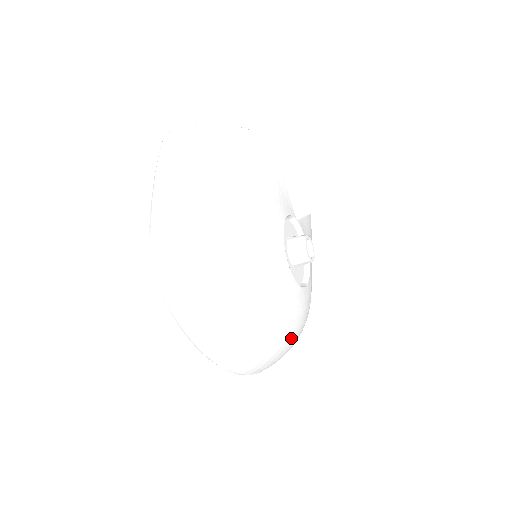
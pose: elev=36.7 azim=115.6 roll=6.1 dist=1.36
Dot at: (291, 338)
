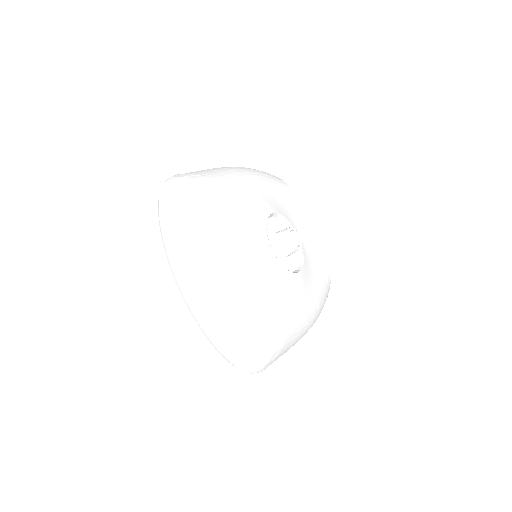
Dot at: (254, 302)
